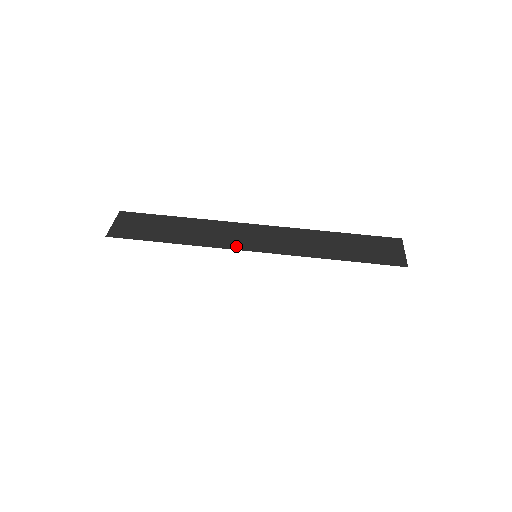
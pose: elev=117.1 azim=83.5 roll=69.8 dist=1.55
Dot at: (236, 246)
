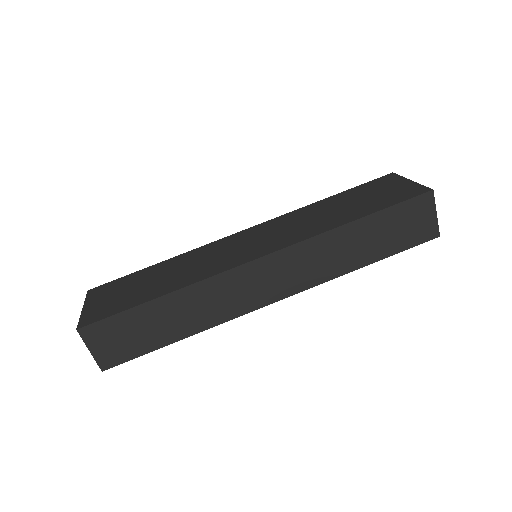
Dot at: (253, 306)
